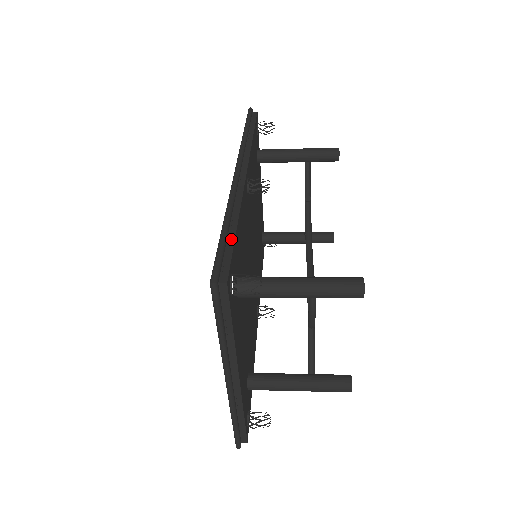
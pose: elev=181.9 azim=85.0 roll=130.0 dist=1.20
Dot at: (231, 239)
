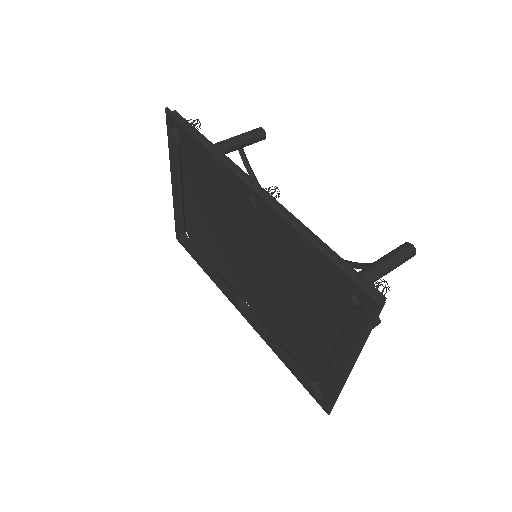
Dot at: (339, 259)
